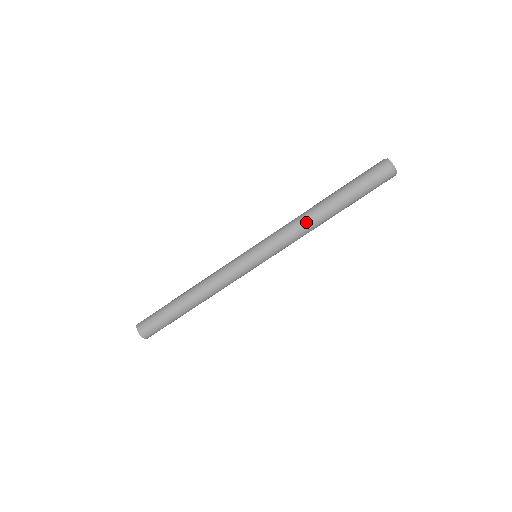
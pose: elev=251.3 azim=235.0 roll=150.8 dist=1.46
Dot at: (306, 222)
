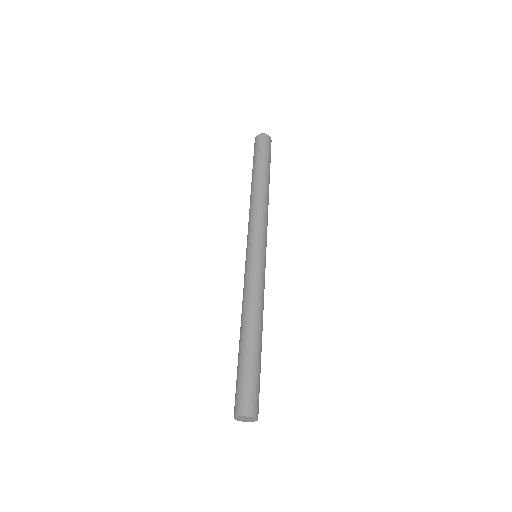
Dot at: (255, 200)
